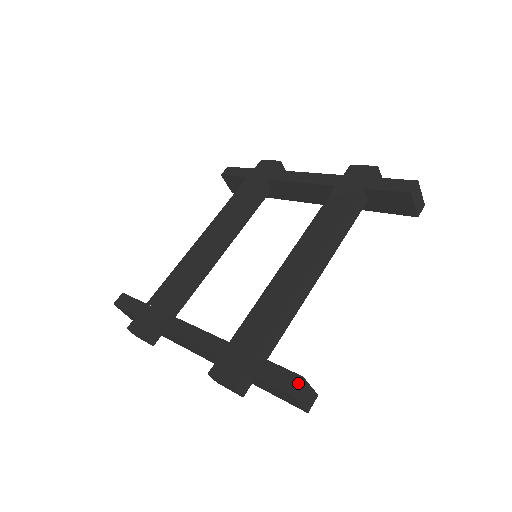
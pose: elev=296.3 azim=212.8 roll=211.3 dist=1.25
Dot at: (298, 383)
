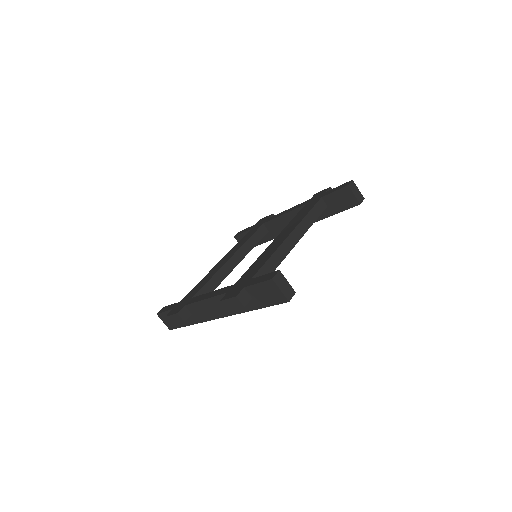
Dot at: (276, 273)
